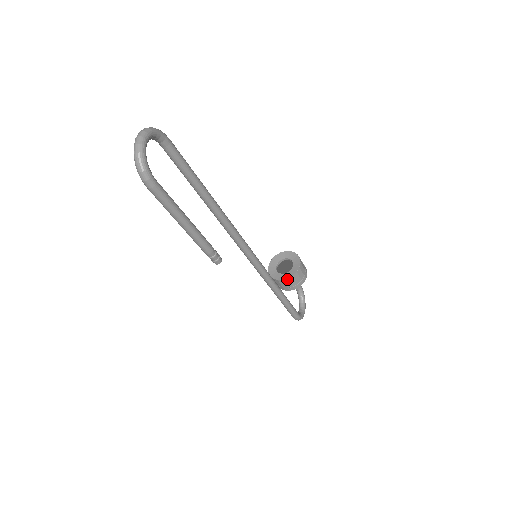
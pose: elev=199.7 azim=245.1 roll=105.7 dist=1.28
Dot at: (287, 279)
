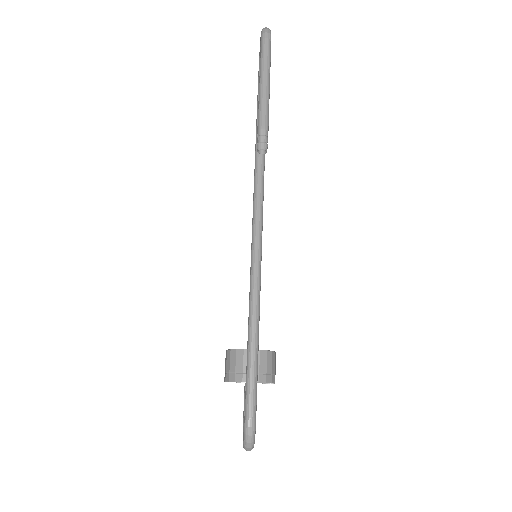
Dot at: occluded
